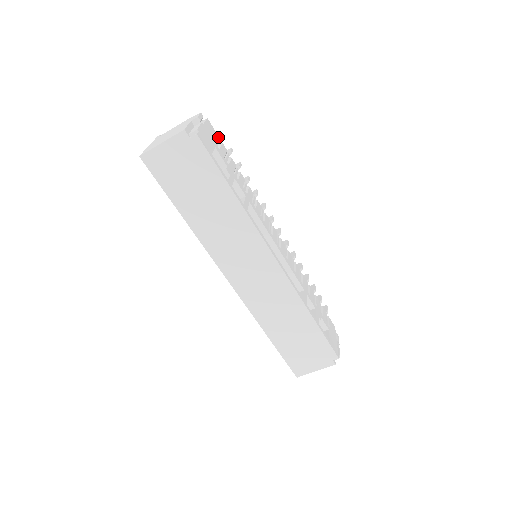
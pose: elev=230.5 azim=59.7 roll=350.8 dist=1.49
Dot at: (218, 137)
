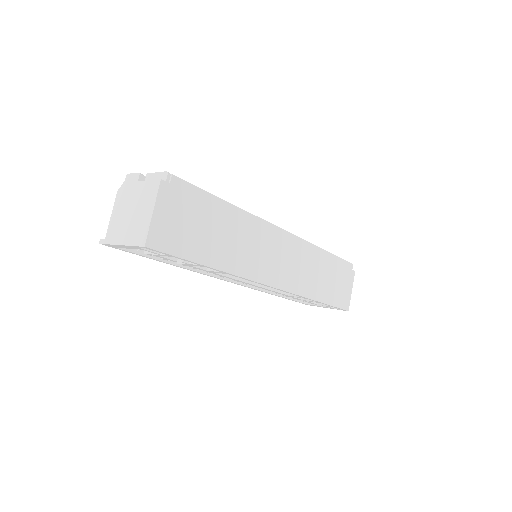
Dot at: occluded
